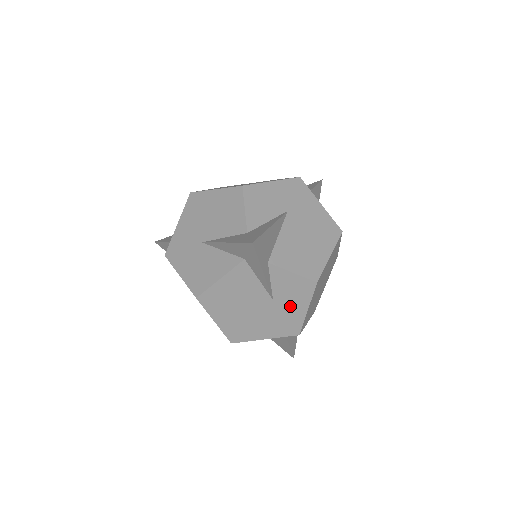
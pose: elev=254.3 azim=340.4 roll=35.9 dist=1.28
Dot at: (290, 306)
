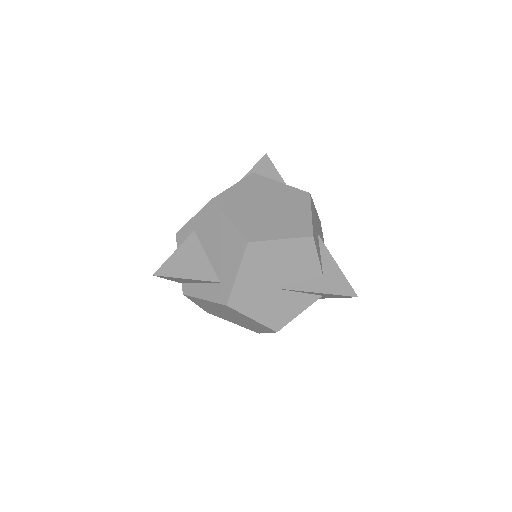
Dot at: occluded
